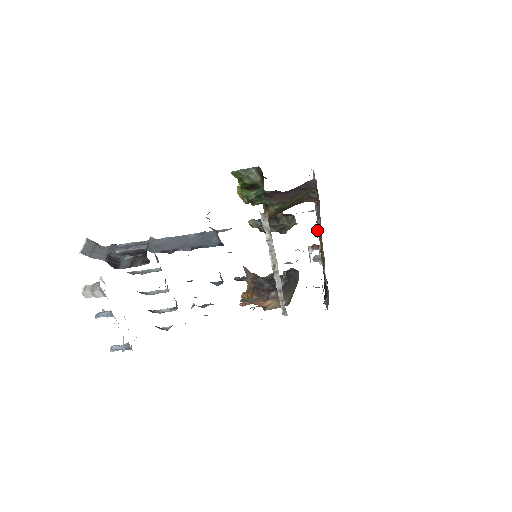
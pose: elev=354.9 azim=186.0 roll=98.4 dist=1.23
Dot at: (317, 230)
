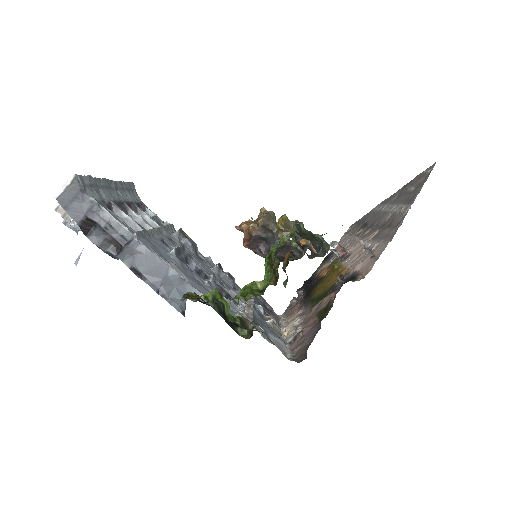
Dot at: (293, 338)
